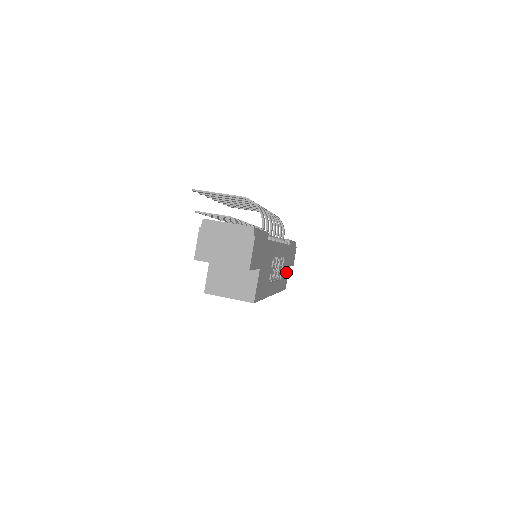
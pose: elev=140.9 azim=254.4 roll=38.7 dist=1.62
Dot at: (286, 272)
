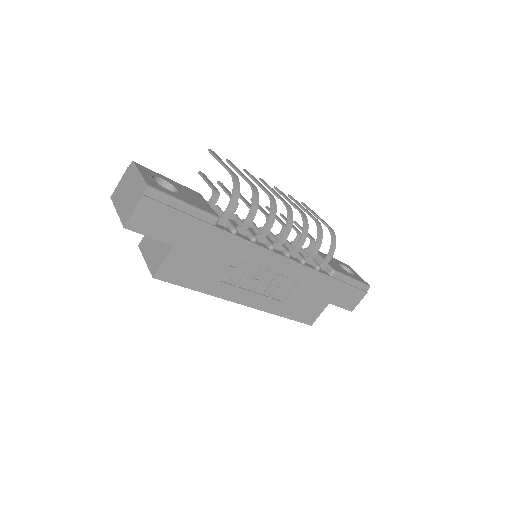
Dot at: (313, 304)
